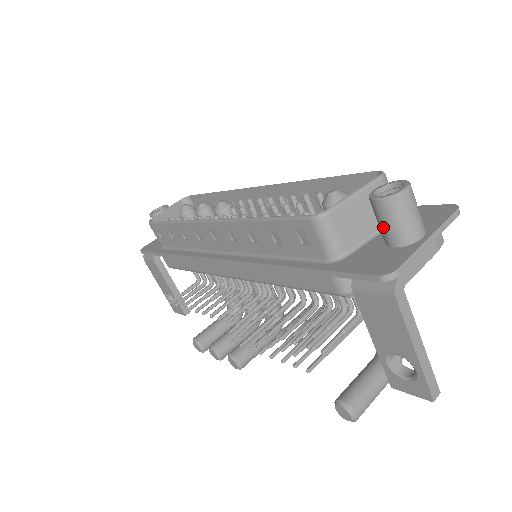
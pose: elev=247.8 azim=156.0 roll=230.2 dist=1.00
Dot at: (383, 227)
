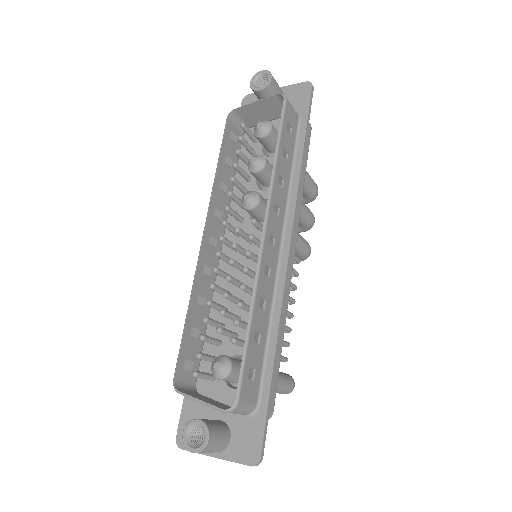
Dot at: occluded
